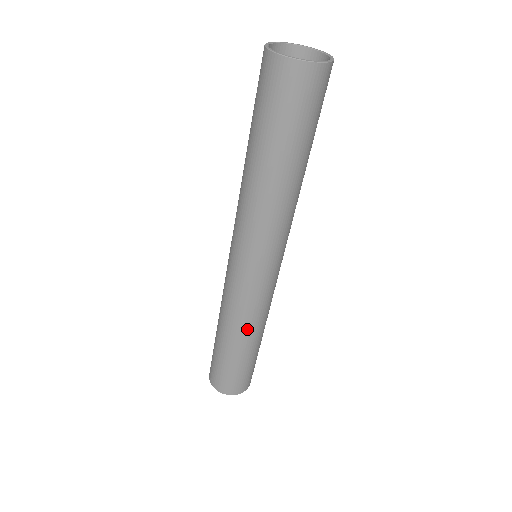
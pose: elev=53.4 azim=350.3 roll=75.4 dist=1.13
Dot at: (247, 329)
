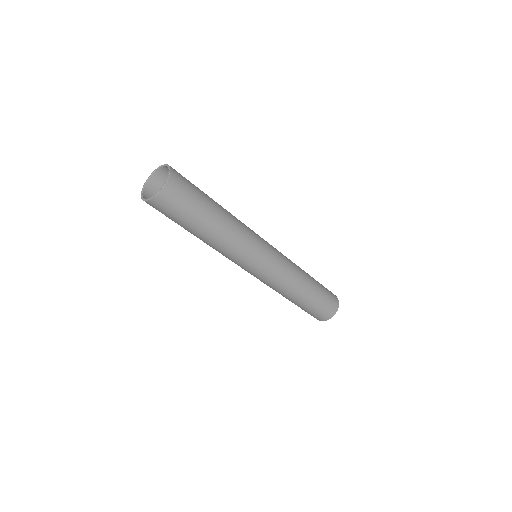
Dot at: (296, 286)
